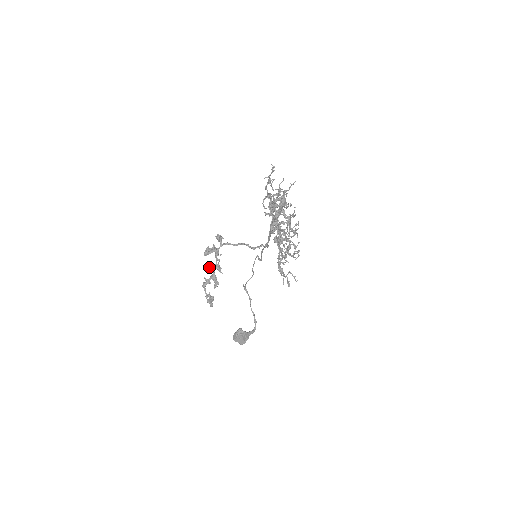
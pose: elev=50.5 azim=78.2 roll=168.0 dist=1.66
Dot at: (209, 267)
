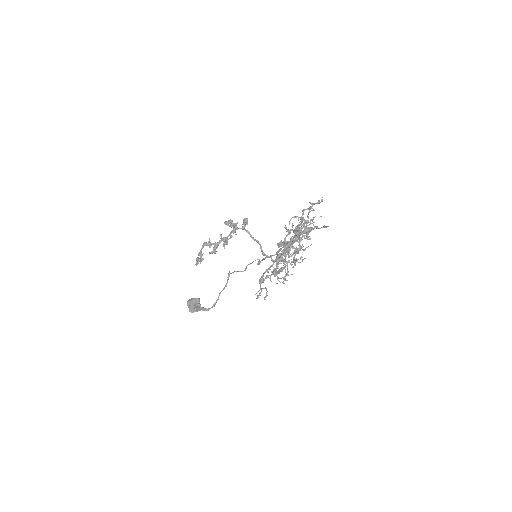
Dot at: (220, 235)
